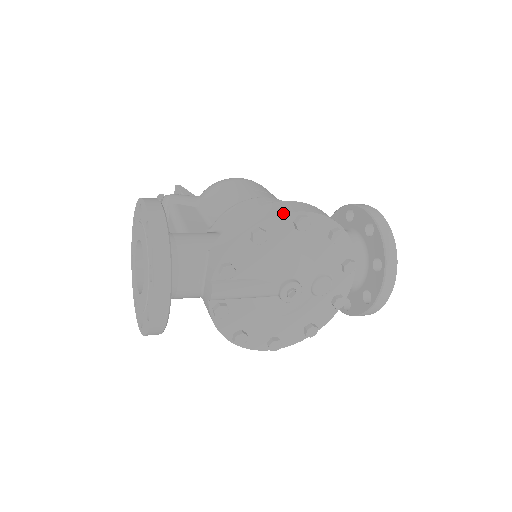
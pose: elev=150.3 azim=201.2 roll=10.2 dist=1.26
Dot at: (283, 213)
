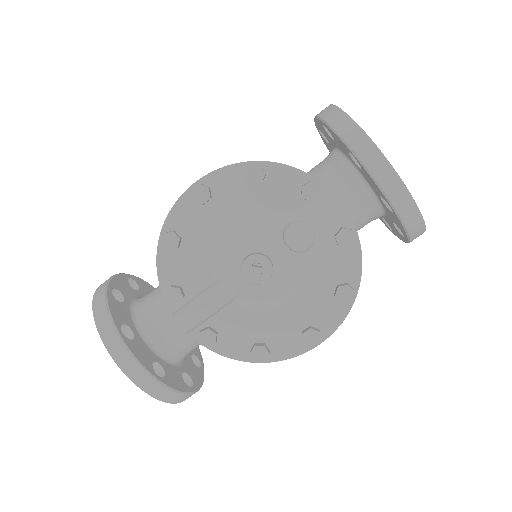
Dot at: (175, 202)
